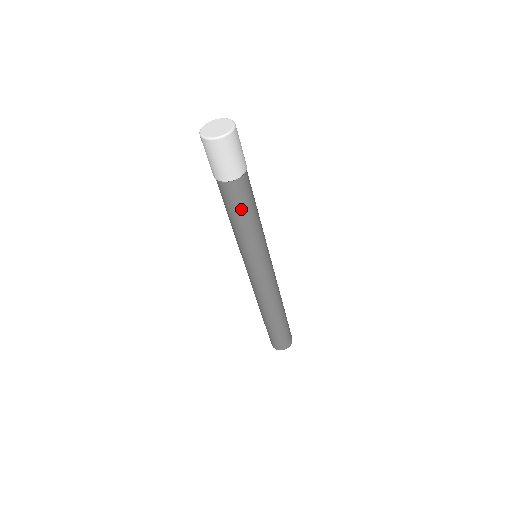
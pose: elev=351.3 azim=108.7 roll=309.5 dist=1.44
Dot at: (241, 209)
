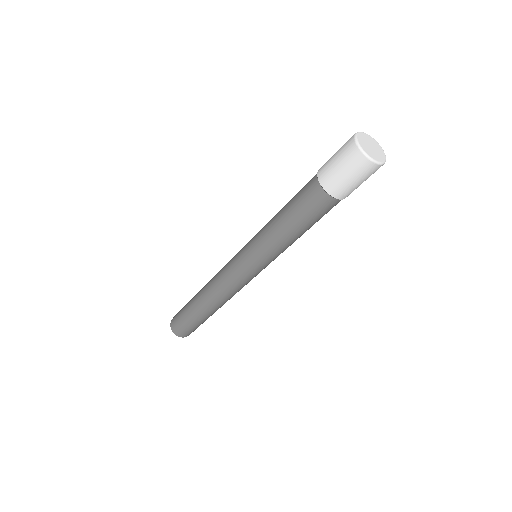
Dot at: (312, 222)
